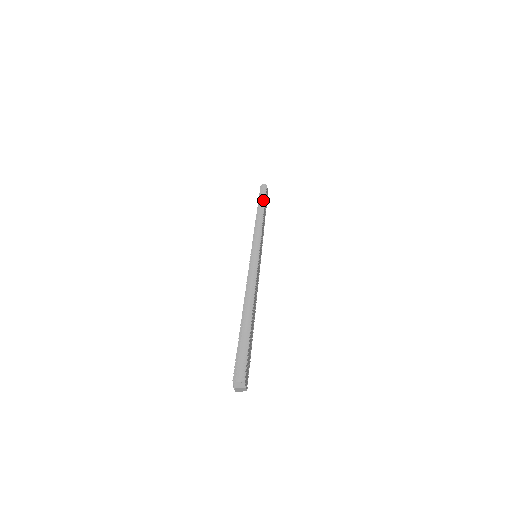
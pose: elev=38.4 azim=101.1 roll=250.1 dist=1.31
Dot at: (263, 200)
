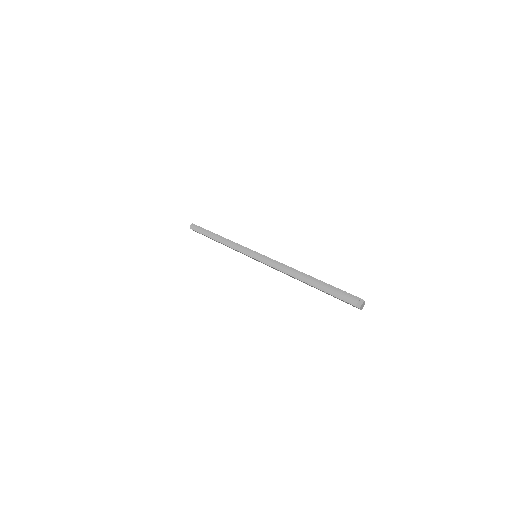
Dot at: (206, 231)
